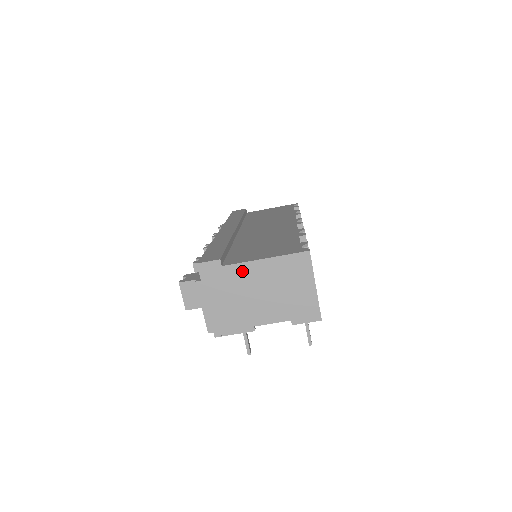
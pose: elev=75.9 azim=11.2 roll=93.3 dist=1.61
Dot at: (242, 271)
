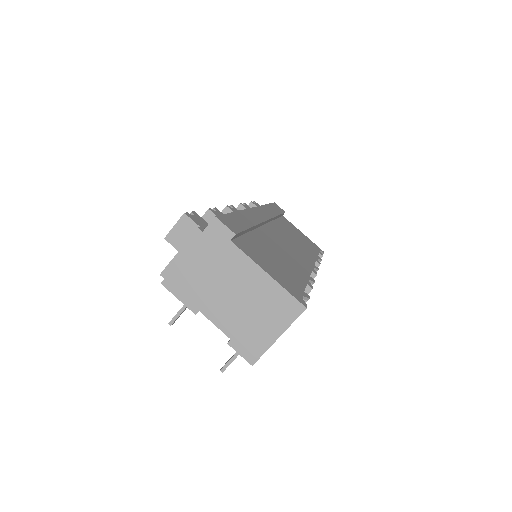
Dot at: (241, 262)
